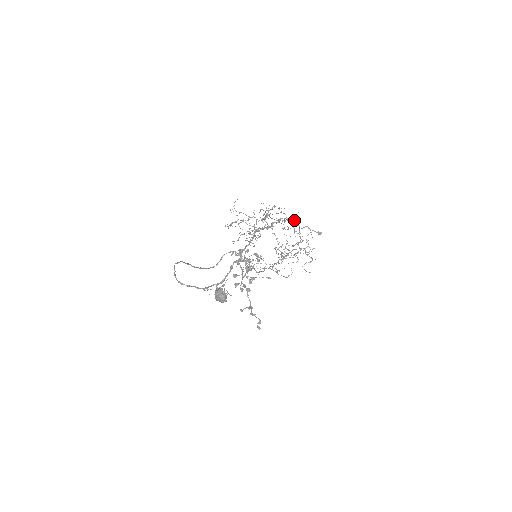
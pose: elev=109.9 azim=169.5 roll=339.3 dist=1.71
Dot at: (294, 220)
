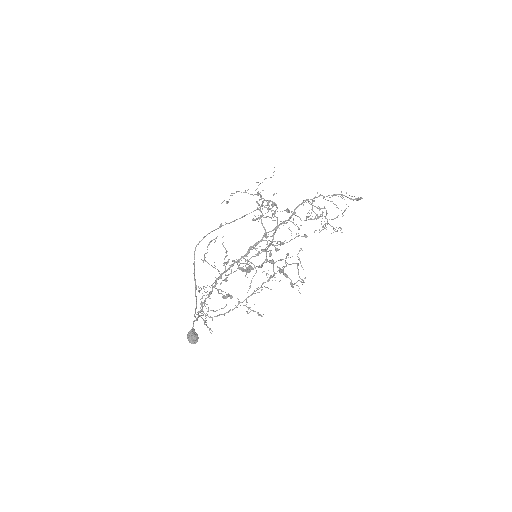
Dot at: (293, 220)
